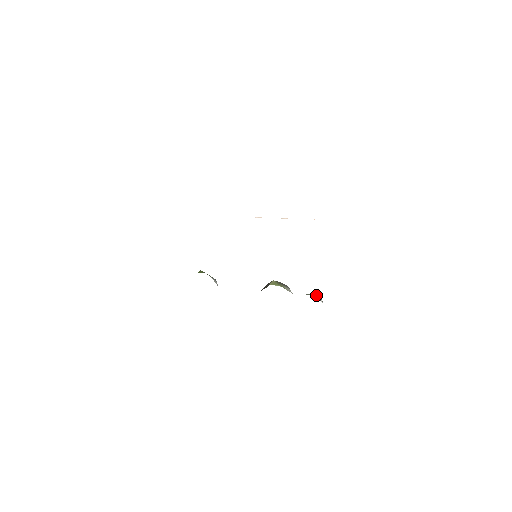
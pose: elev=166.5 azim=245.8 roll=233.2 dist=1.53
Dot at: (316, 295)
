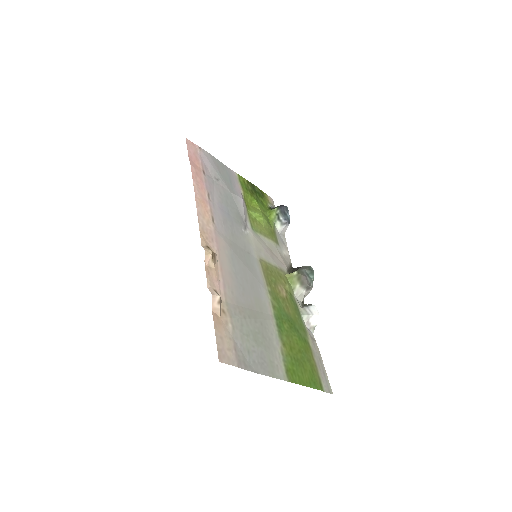
Dot at: (312, 316)
